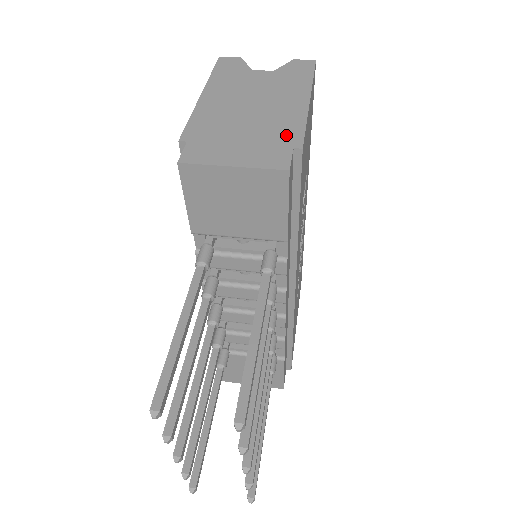
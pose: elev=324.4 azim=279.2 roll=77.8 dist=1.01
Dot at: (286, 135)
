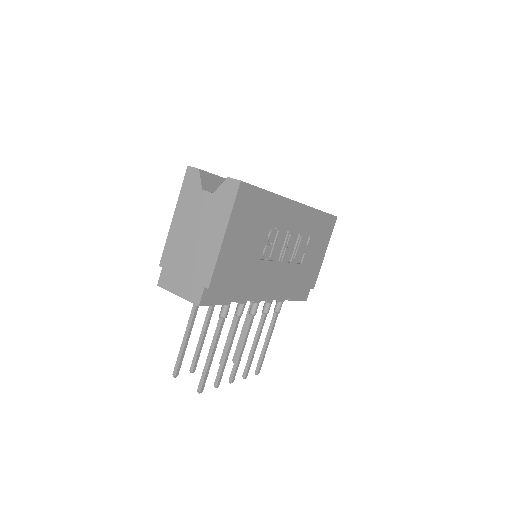
Dot at: (204, 274)
